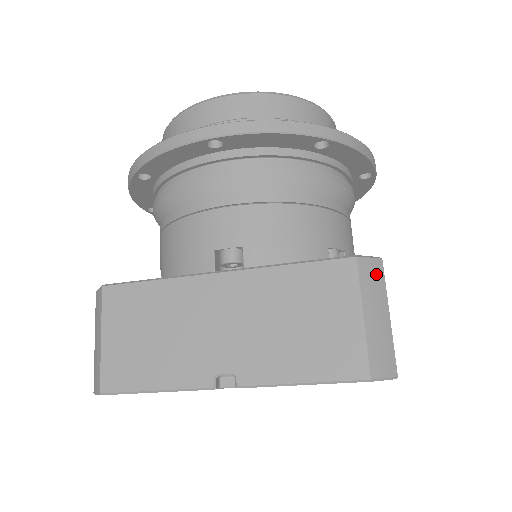
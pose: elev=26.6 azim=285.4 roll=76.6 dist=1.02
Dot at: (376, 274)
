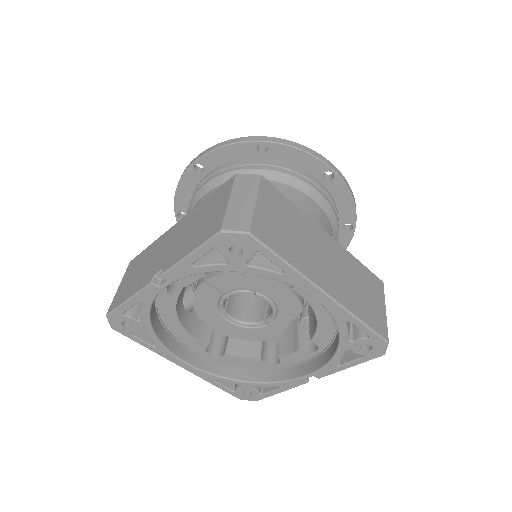
Dot at: (251, 181)
